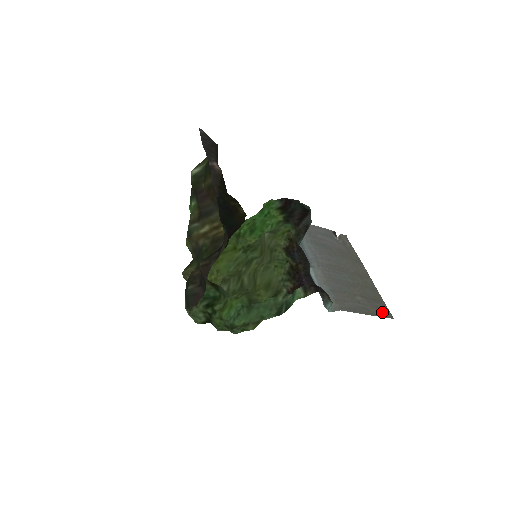
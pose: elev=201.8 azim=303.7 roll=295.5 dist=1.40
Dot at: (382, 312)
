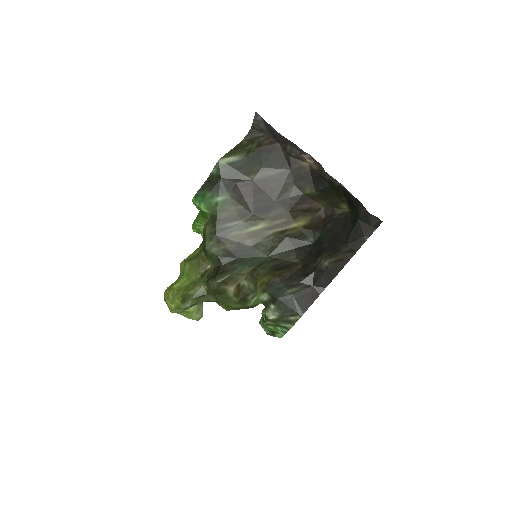
Dot at: occluded
